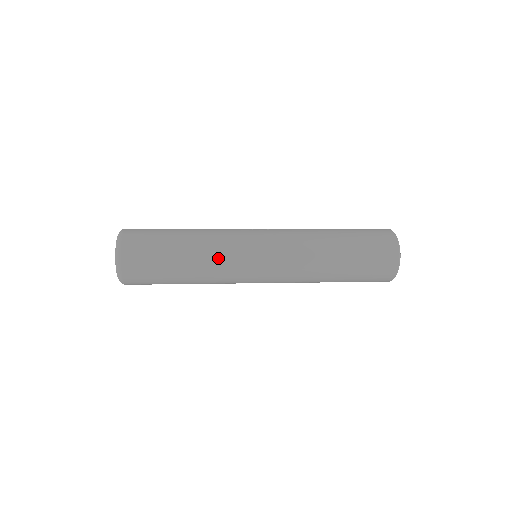
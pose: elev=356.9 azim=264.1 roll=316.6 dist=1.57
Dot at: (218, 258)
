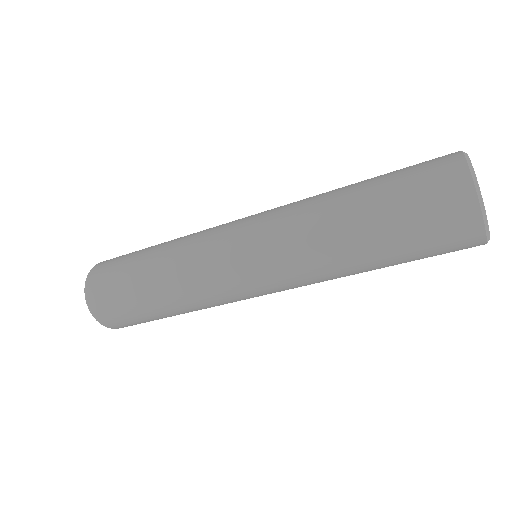
Dot at: (197, 232)
